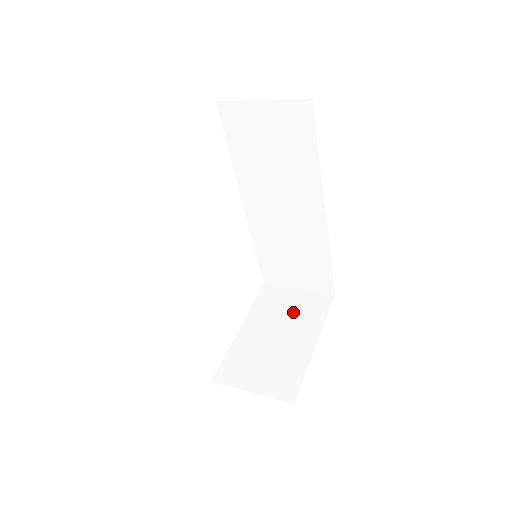
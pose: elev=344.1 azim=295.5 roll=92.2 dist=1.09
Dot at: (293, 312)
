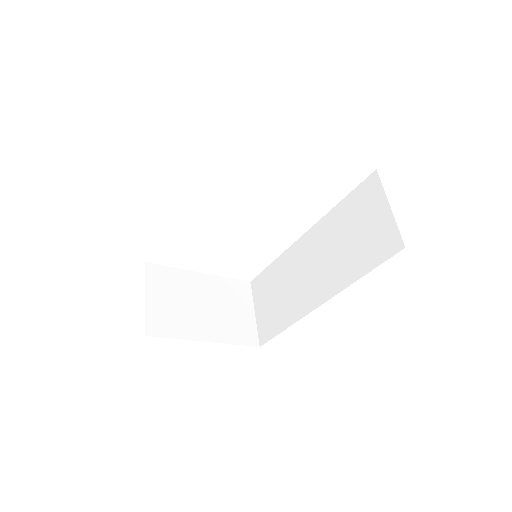
Dot at: (231, 314)
